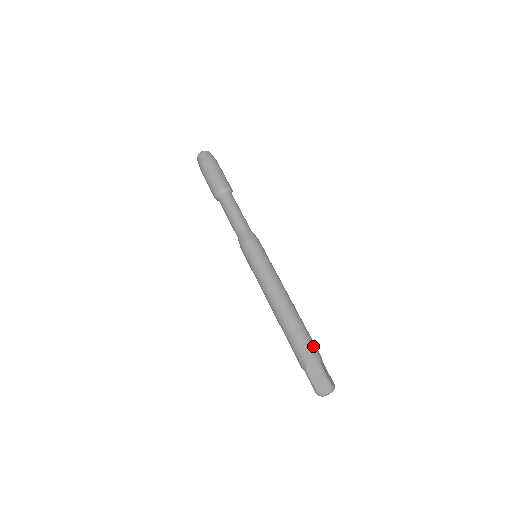
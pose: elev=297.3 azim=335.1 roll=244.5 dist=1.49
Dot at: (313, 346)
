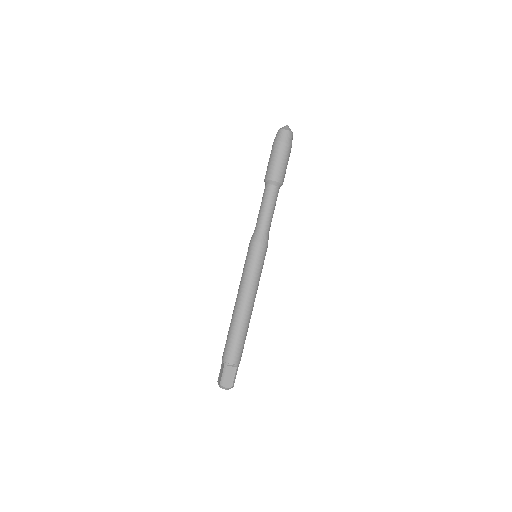
Dot at: (231, 353)
